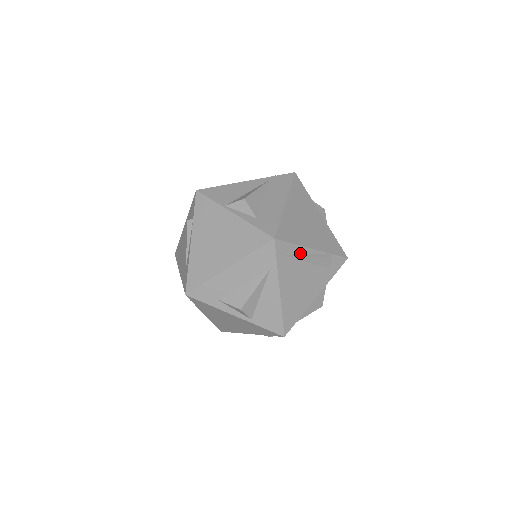
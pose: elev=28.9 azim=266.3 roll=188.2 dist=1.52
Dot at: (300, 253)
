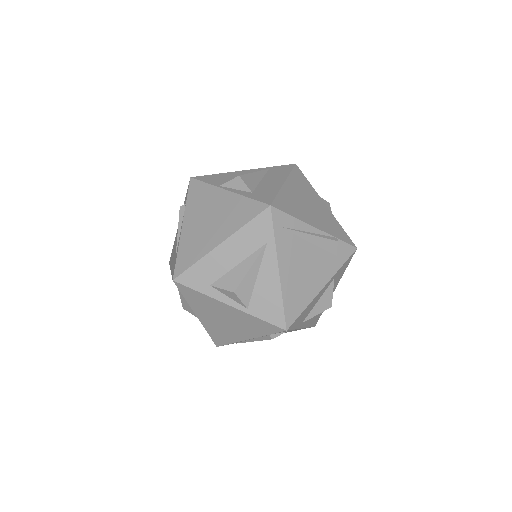
Dot at: (301, 229)
